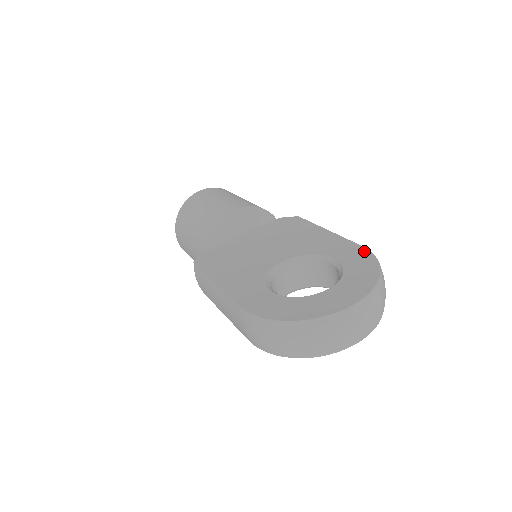
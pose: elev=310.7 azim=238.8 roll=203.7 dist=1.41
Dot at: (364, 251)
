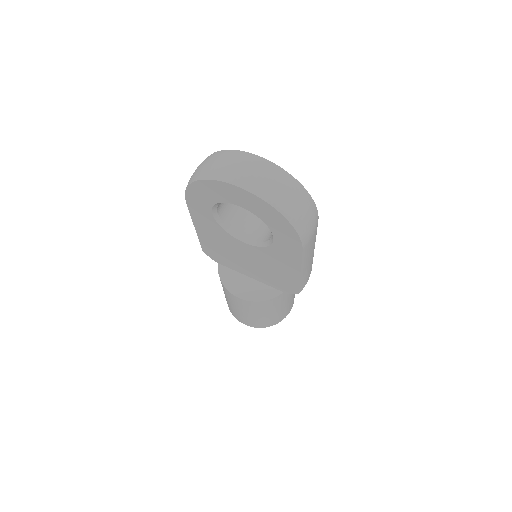
Dot at: occluded
